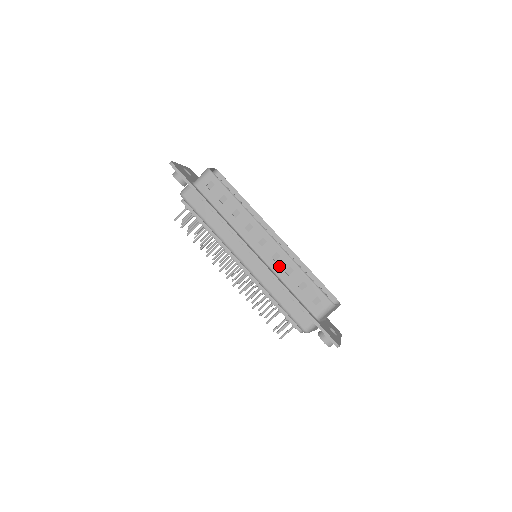
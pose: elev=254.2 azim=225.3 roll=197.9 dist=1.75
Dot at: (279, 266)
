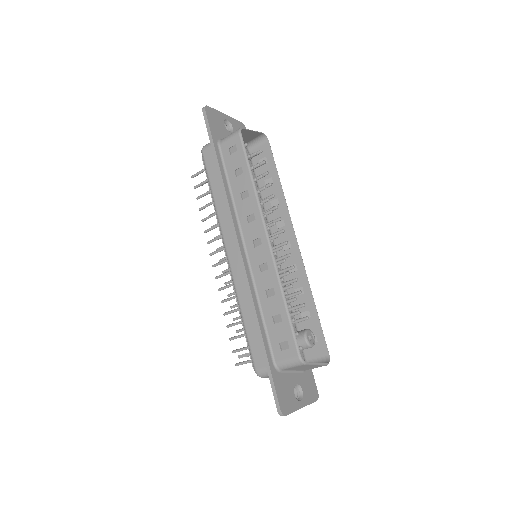
Dot at: (262, 281)
